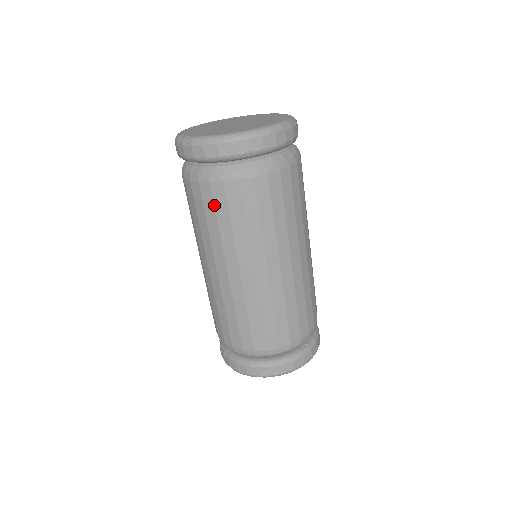
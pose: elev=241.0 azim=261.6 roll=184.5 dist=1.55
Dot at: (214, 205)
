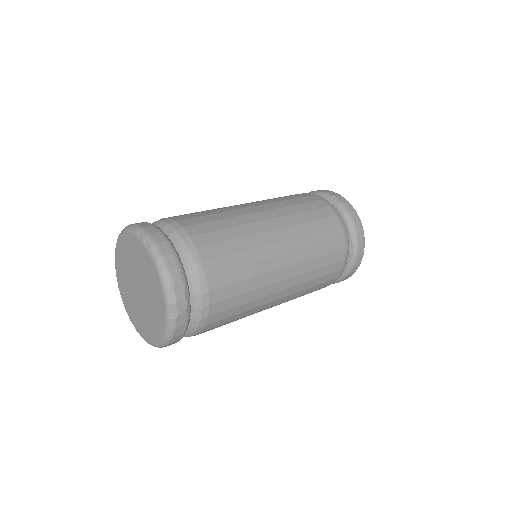
Dot at: occluded
